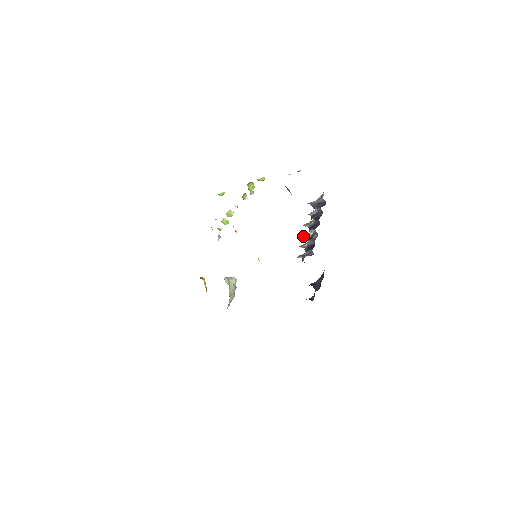
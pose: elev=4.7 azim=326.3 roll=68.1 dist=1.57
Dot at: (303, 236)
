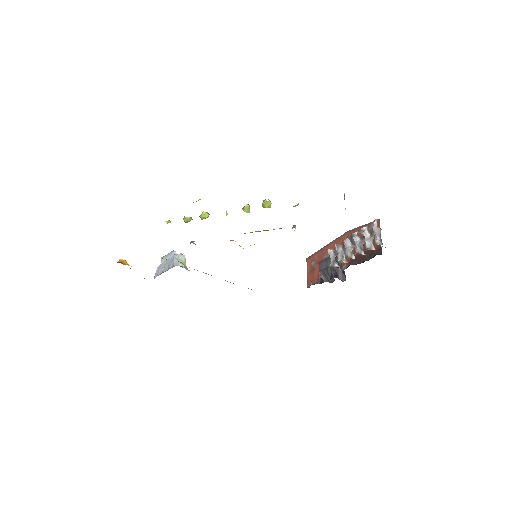
Dot at: (352, 257)
